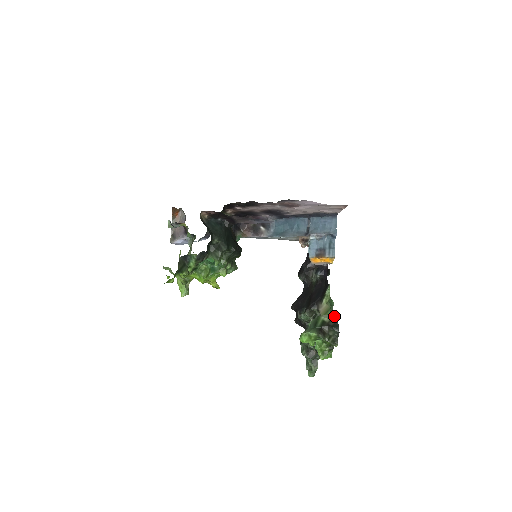
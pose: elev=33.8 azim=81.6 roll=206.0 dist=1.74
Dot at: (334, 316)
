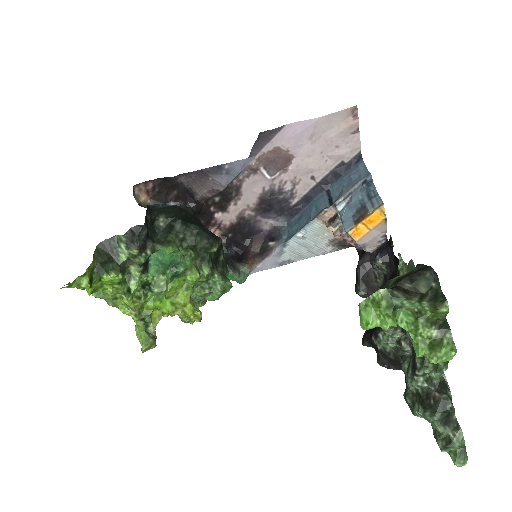
Dot at: (417, 266)
